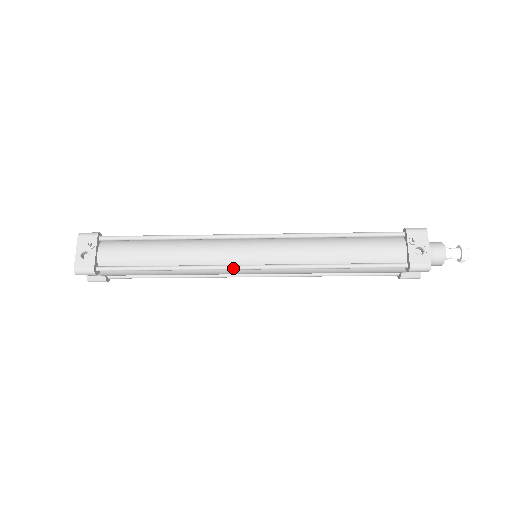
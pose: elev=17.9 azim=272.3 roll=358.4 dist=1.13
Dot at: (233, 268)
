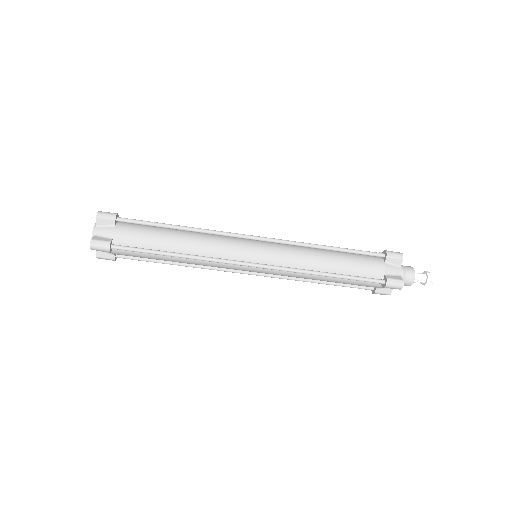
Dot at: (240, 234)
